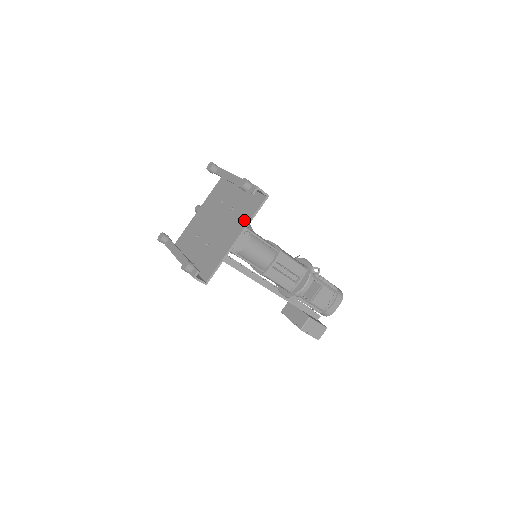
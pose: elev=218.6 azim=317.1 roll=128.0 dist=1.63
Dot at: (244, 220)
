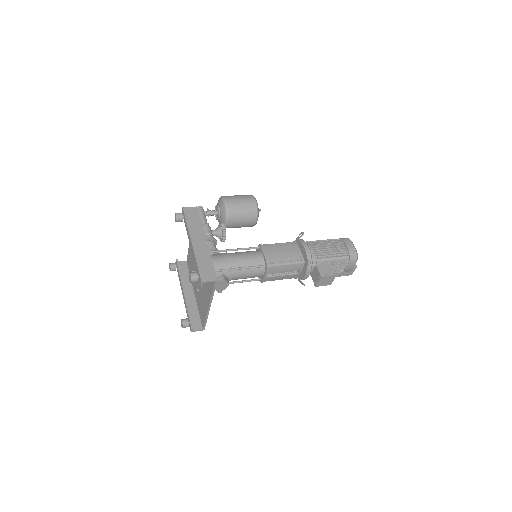
Dot at: (209, 292)
